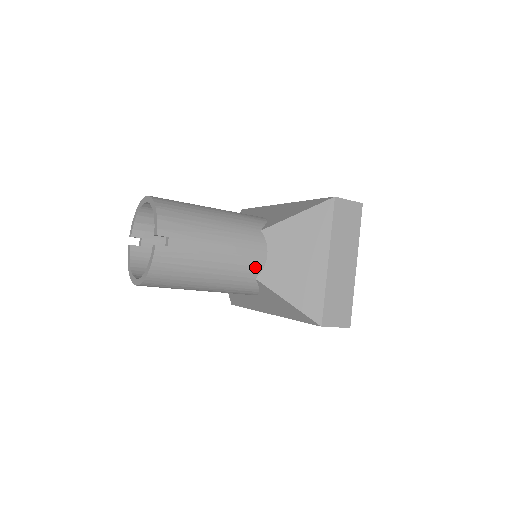
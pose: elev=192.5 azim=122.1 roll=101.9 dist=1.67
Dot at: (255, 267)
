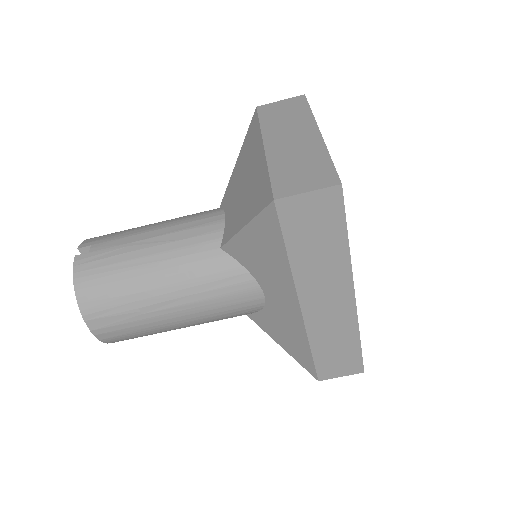
Dot at: (211, 234)
